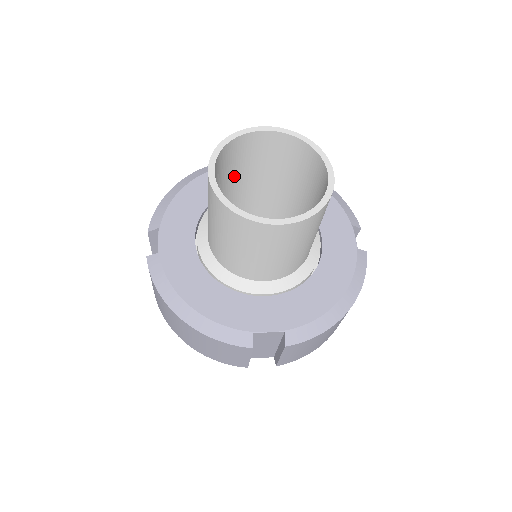
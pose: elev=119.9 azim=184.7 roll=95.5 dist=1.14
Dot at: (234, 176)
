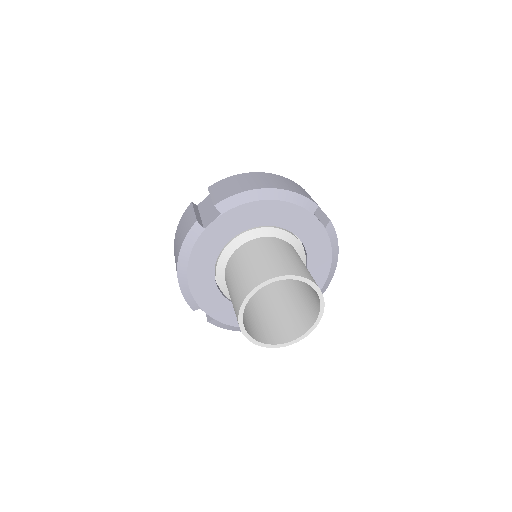
Dot at: occluded
